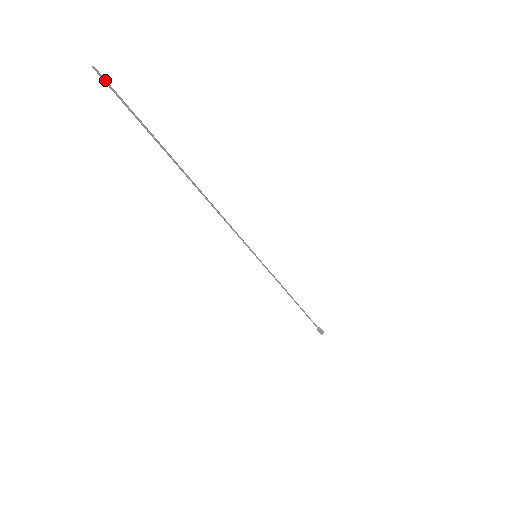
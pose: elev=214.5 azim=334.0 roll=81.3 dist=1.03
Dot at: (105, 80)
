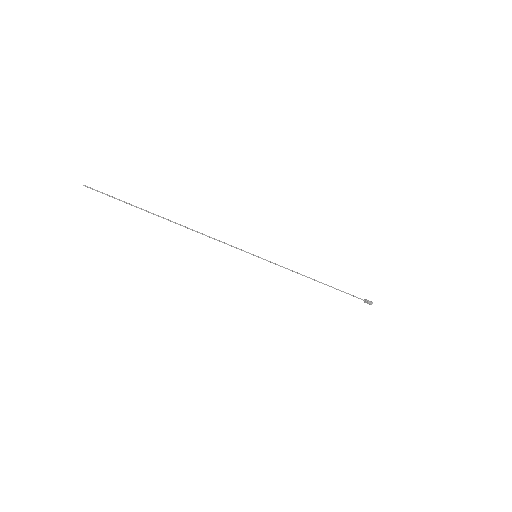
Dot at: (92, 188)
